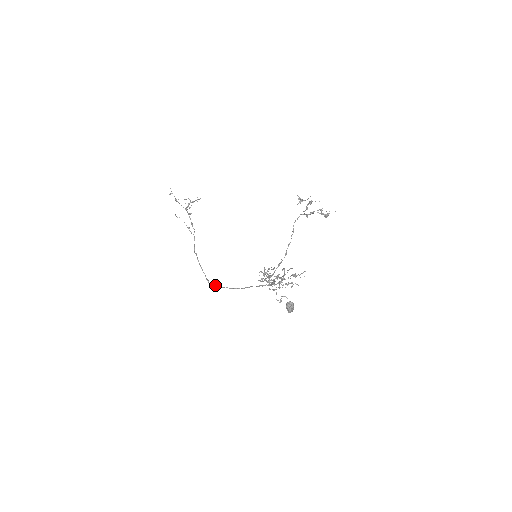
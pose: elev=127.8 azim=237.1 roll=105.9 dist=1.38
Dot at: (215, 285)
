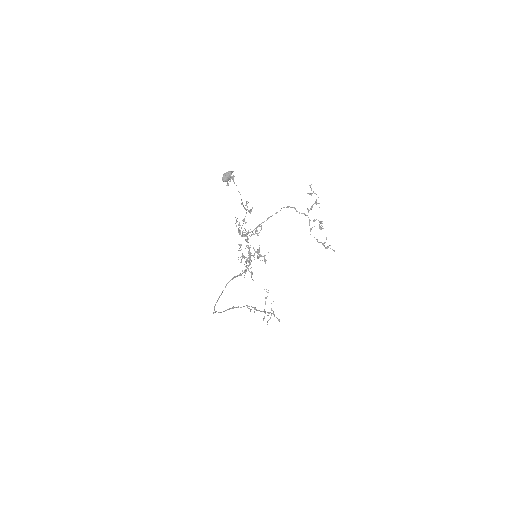
Dot at: (214, 309)
